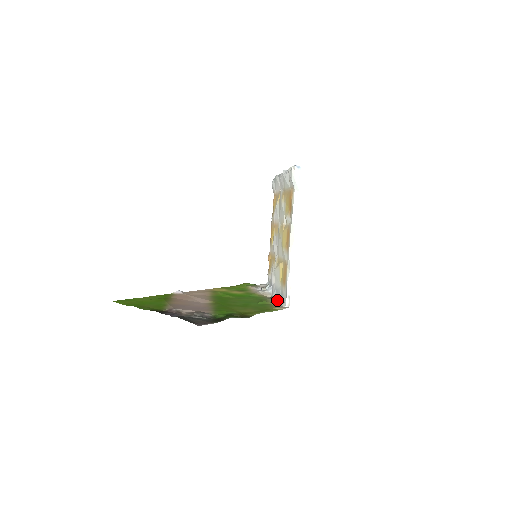
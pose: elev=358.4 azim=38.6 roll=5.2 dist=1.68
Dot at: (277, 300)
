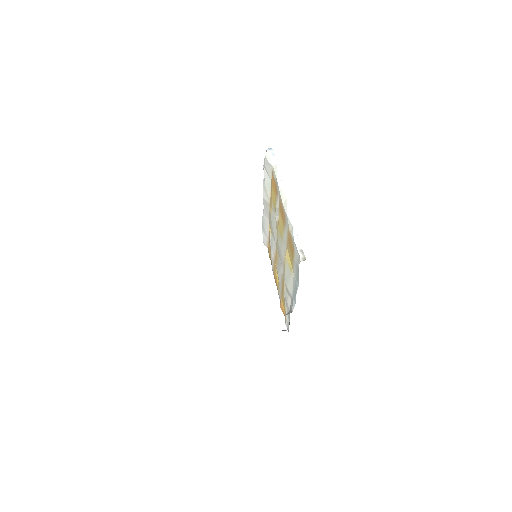
Dot at: occluded
